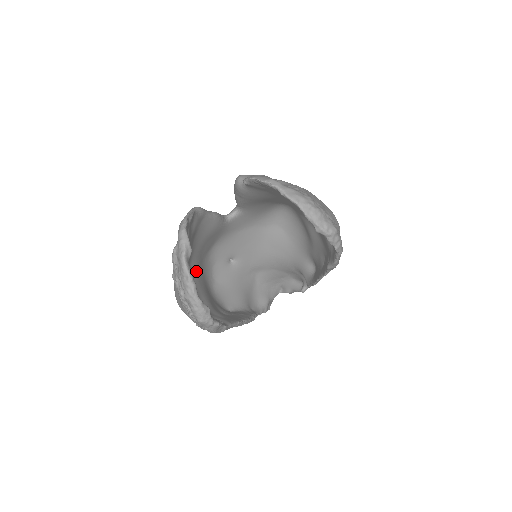
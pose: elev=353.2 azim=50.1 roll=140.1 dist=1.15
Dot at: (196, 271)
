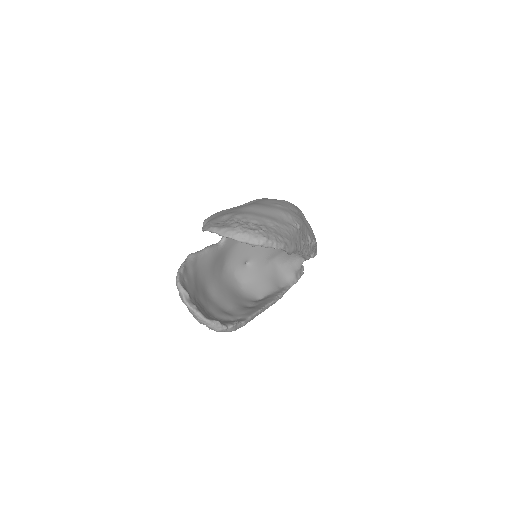
Dot at: (217, 290)
